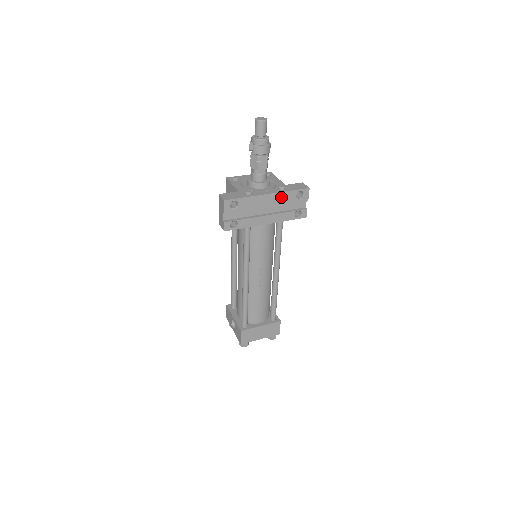
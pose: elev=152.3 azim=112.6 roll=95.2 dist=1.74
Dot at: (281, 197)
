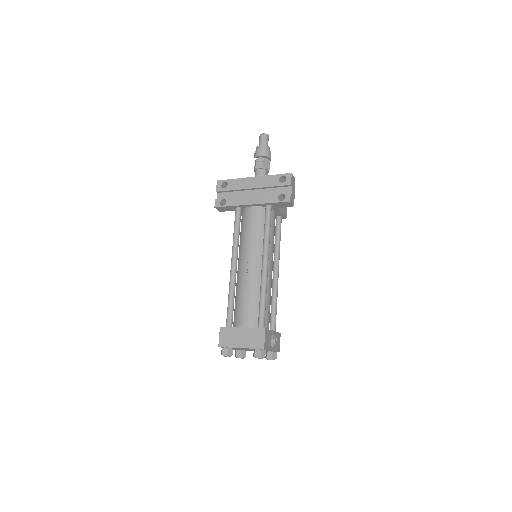
Dot at: (265, 180)
